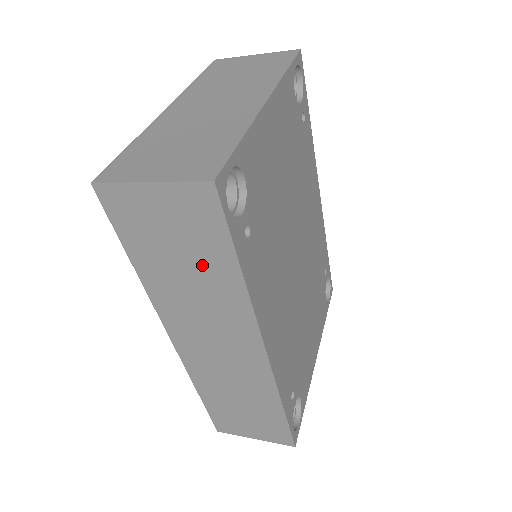
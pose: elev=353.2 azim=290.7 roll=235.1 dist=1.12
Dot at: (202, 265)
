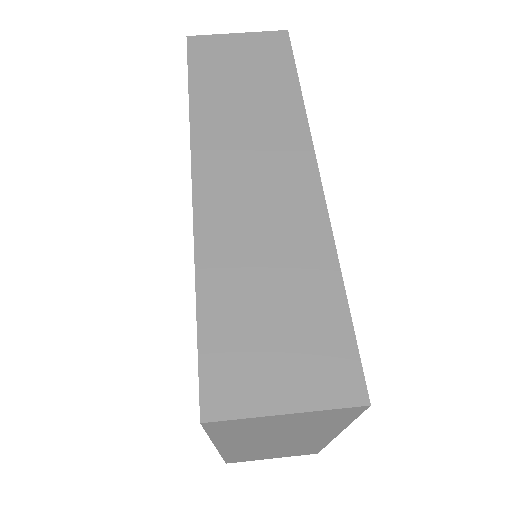
Dot at: occluded
